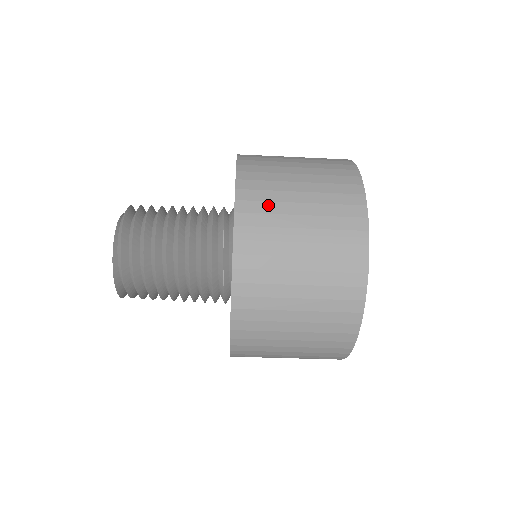
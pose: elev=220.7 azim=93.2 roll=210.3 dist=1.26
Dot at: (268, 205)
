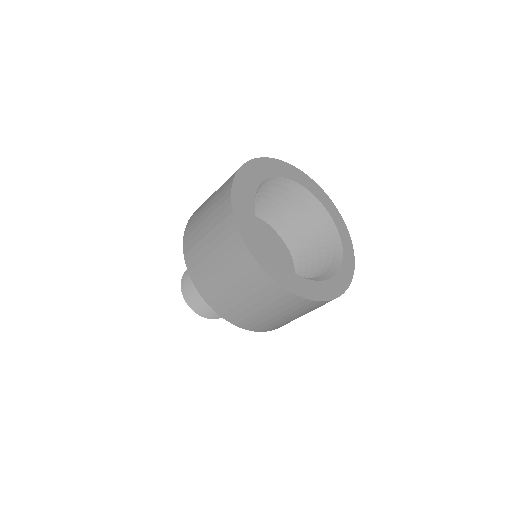
Dot at: (234, 310)
